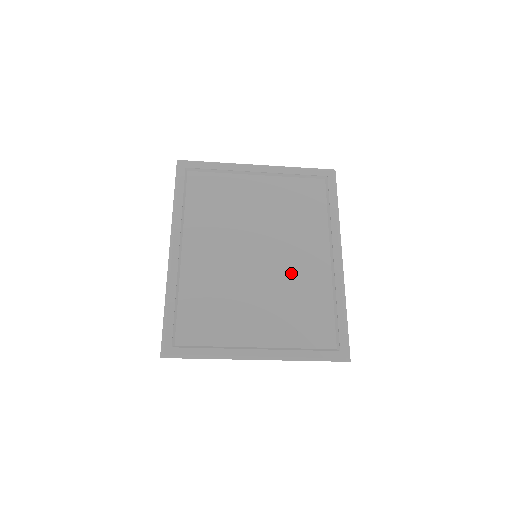
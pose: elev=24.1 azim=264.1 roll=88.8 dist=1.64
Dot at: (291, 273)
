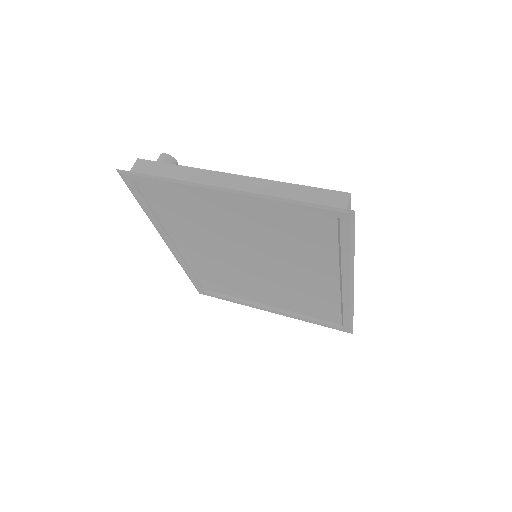
Dot at: (294, 281)
